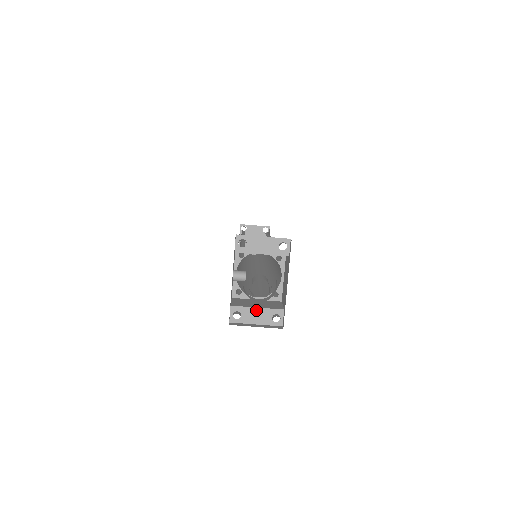
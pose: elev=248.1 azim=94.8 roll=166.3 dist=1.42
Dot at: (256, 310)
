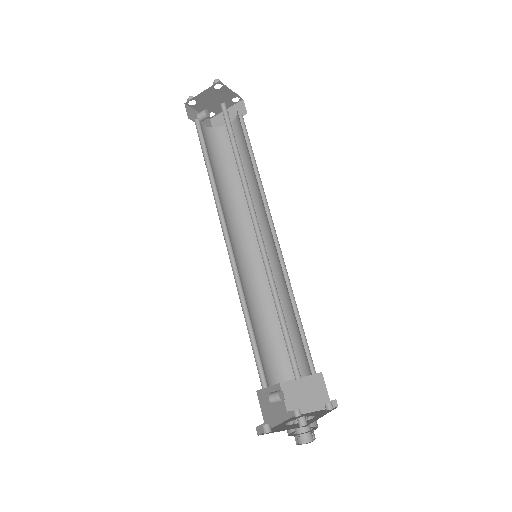
Dot at: occluded
